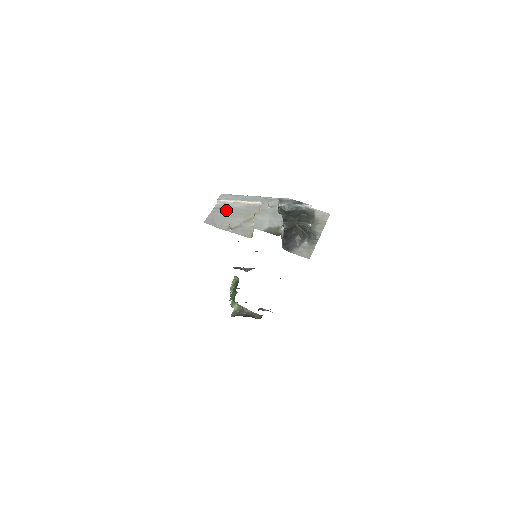
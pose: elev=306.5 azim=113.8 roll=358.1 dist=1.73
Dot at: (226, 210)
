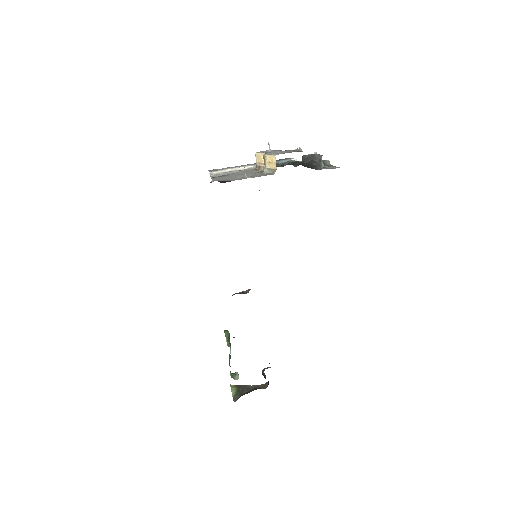
Dot at: (225, 176)
